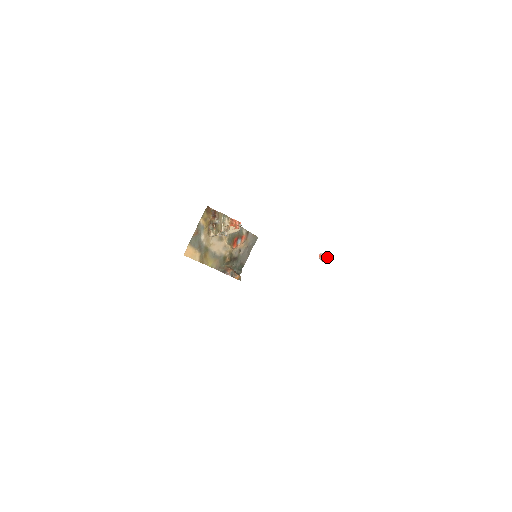
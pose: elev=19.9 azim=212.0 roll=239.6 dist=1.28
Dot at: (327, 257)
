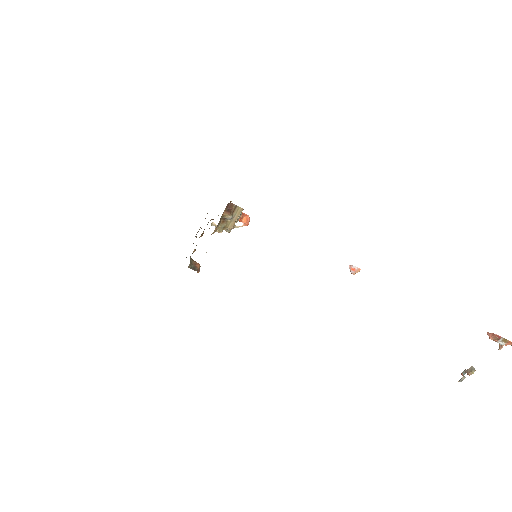
Dot at: (358, 270)
